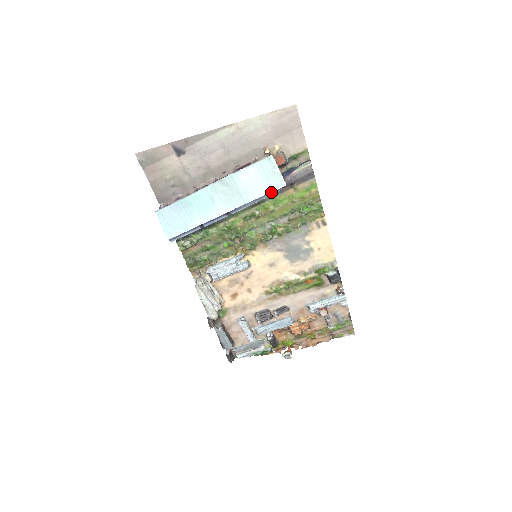
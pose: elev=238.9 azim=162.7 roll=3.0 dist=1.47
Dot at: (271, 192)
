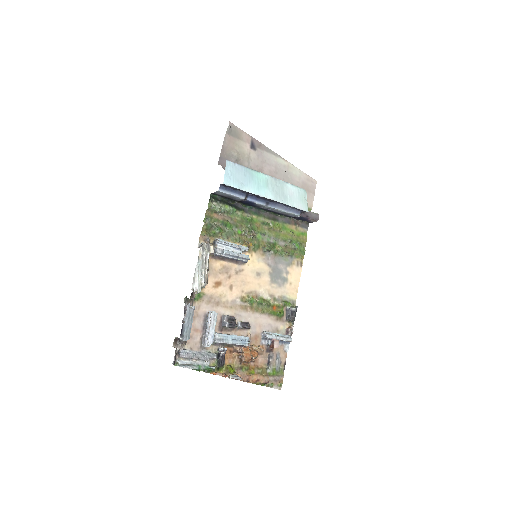
Dot at: (296, 212)
